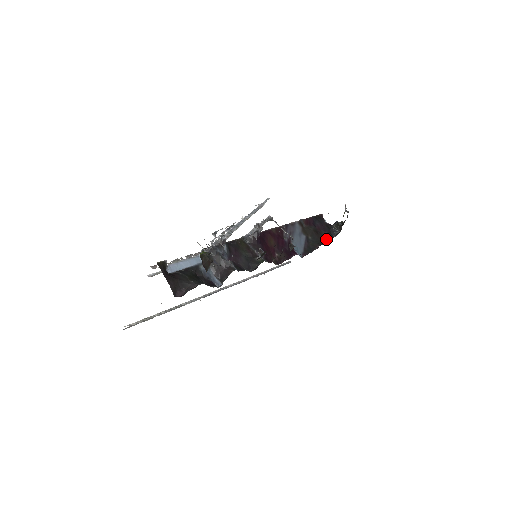
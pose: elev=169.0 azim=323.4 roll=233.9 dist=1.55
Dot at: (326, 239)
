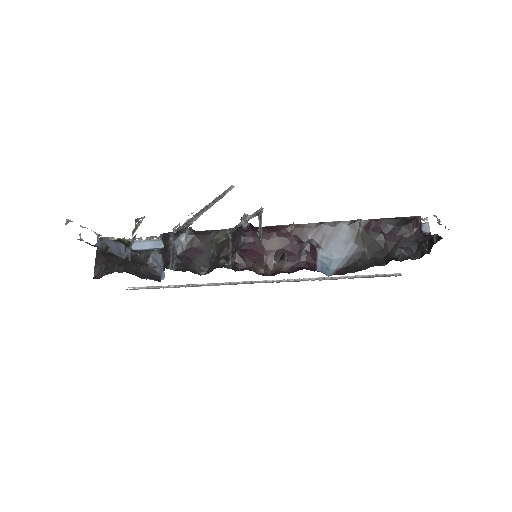
Dot at: (391, 259)
